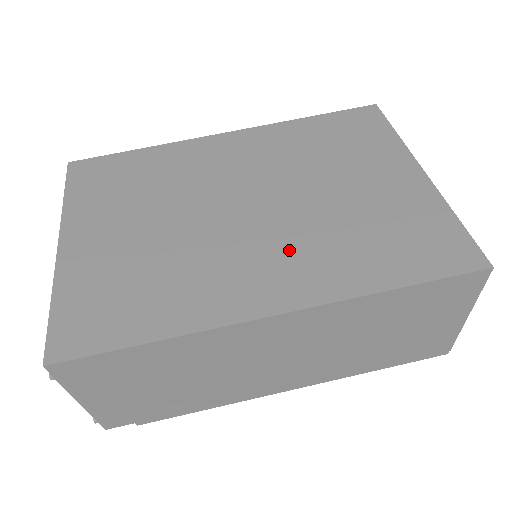
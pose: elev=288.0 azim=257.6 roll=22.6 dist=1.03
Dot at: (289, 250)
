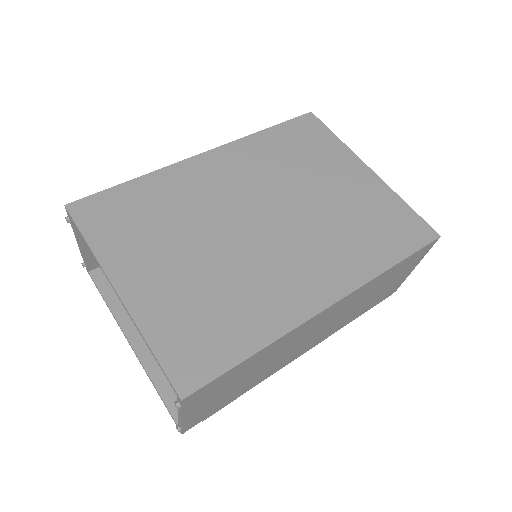
Dot at: (314, 252)
